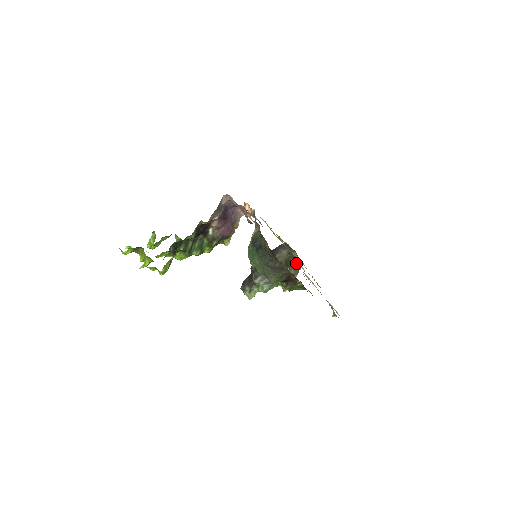
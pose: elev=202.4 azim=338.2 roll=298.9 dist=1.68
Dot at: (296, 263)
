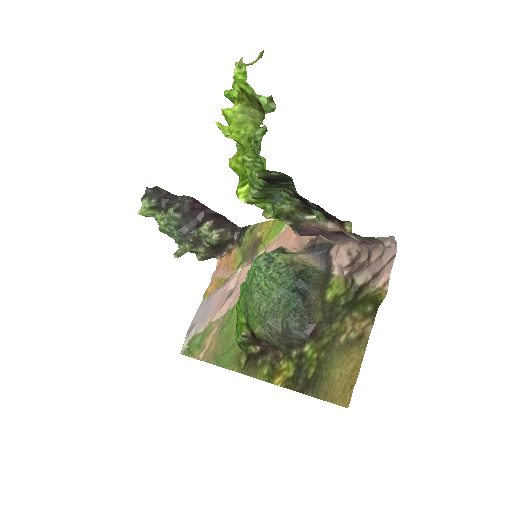
Dot at: (218, 252)
